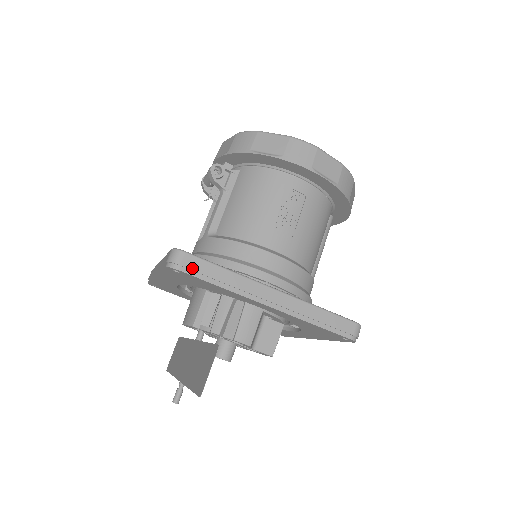
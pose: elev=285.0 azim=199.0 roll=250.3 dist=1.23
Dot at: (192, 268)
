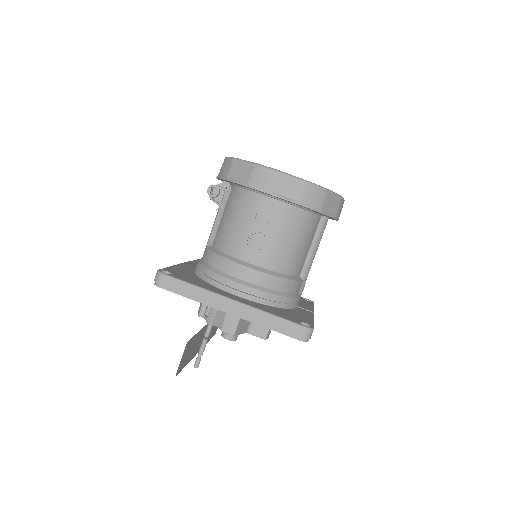
Dot at: (168, 286)
